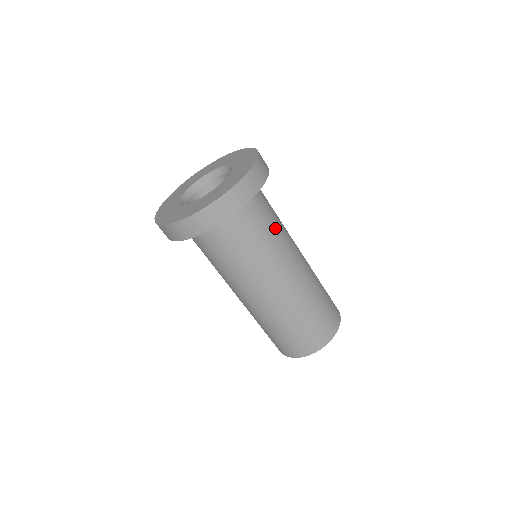
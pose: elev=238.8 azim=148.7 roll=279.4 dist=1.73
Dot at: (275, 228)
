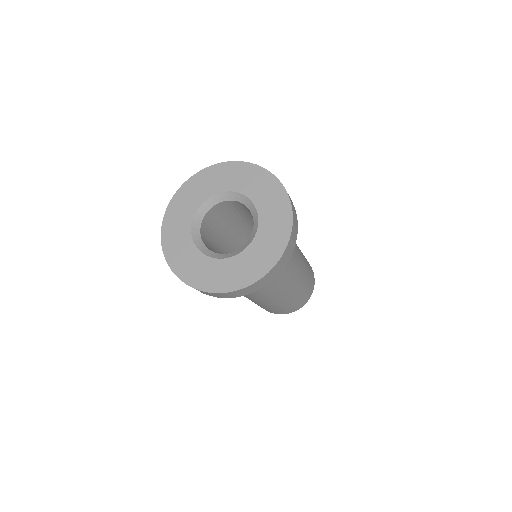
Dot at: occluded
